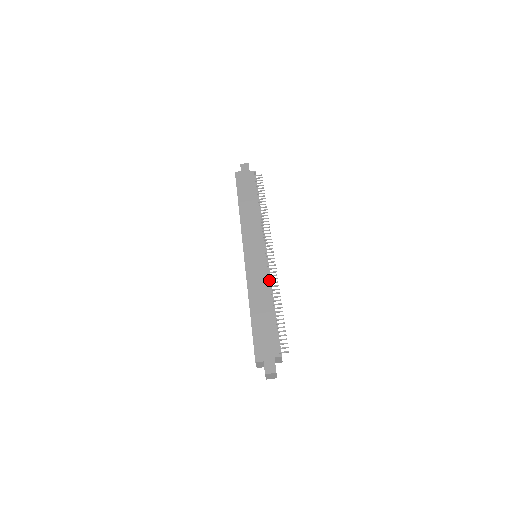
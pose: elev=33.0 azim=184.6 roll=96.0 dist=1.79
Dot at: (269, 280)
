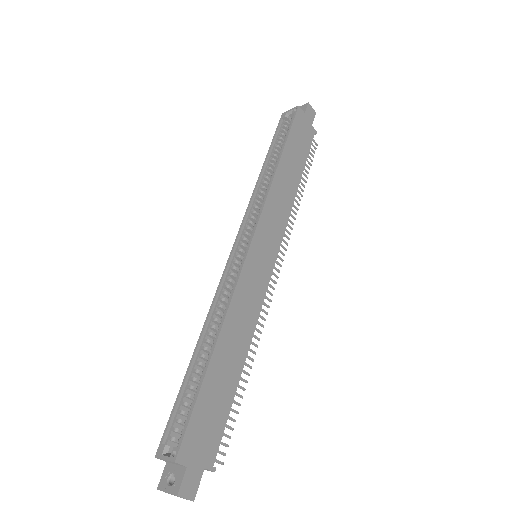
Dot at: occluded
